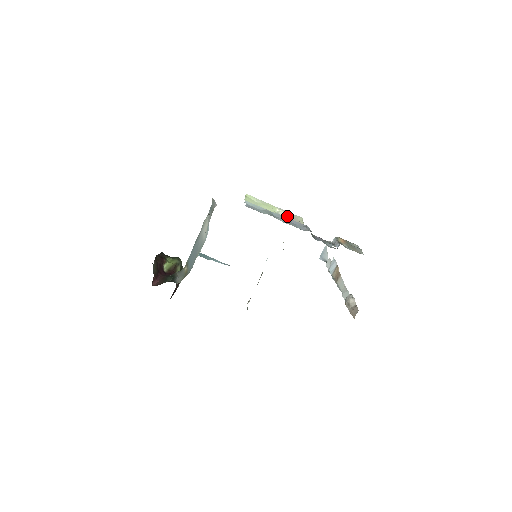
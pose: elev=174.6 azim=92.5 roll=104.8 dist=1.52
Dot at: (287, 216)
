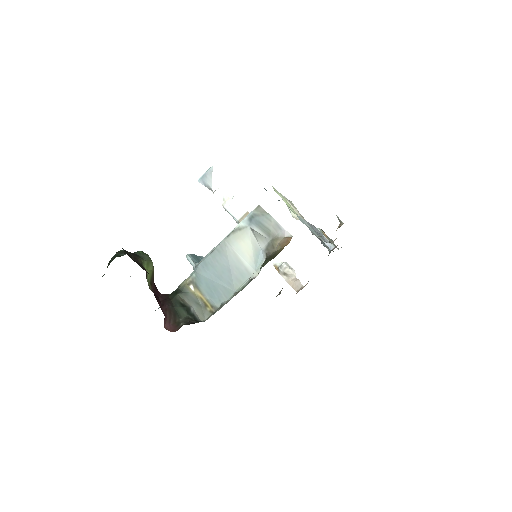
Dot at: (300, 214)
